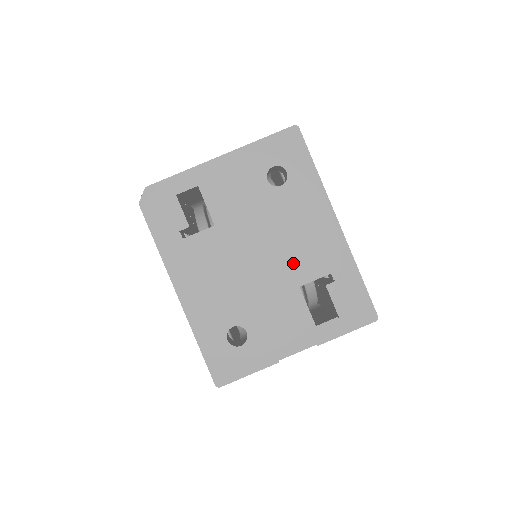
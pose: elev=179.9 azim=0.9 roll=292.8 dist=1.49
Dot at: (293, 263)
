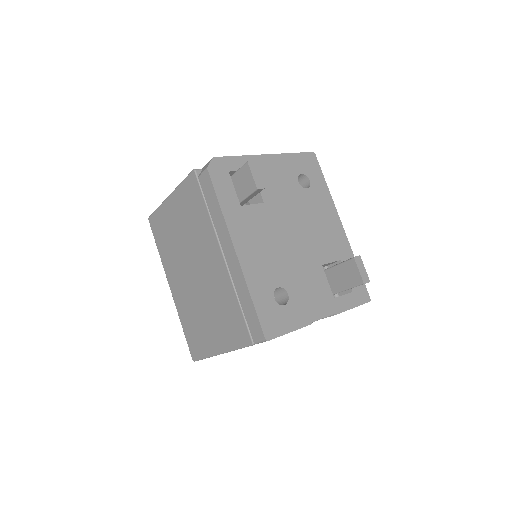
Dot at: (317, 246)
